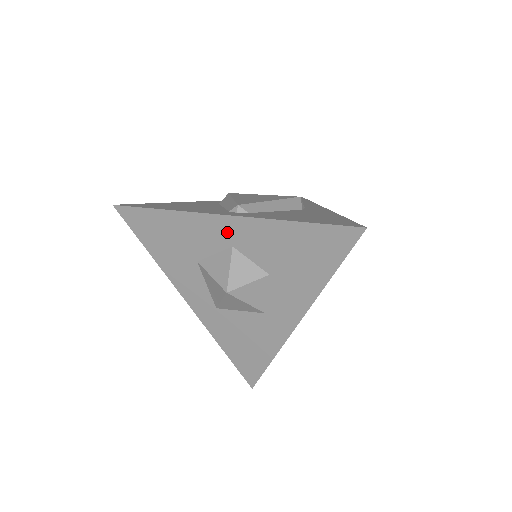
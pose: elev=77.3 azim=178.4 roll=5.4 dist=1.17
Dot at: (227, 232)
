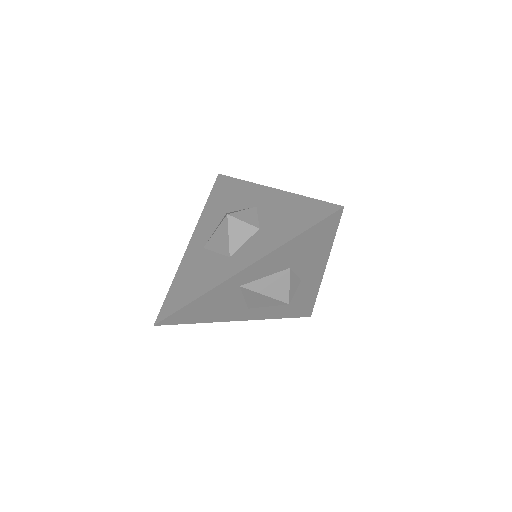
Dot at: (262, 197)
